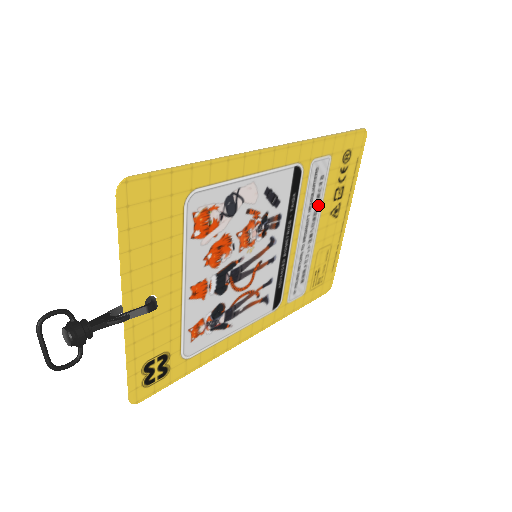
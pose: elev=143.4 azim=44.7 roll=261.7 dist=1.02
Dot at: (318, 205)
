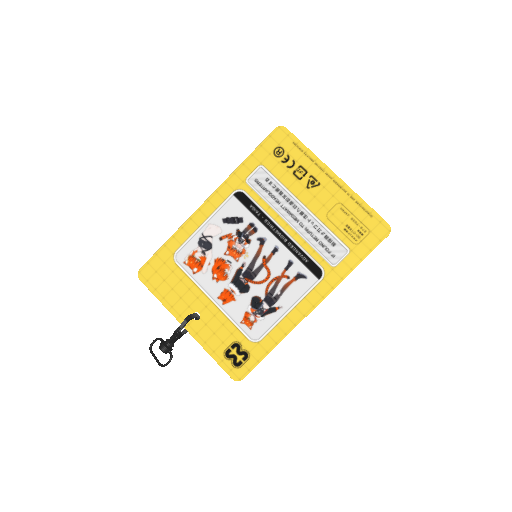
Dot at: (285, 194)
